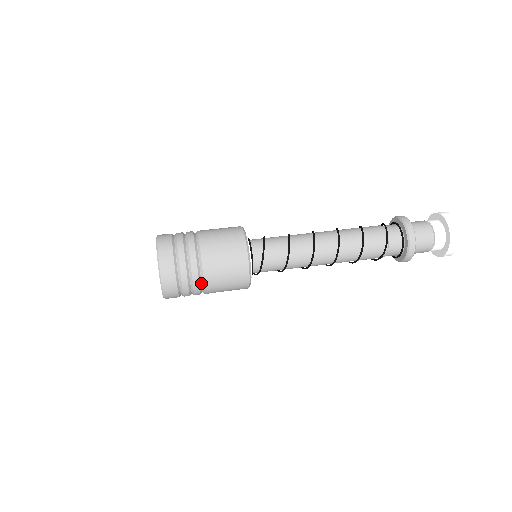
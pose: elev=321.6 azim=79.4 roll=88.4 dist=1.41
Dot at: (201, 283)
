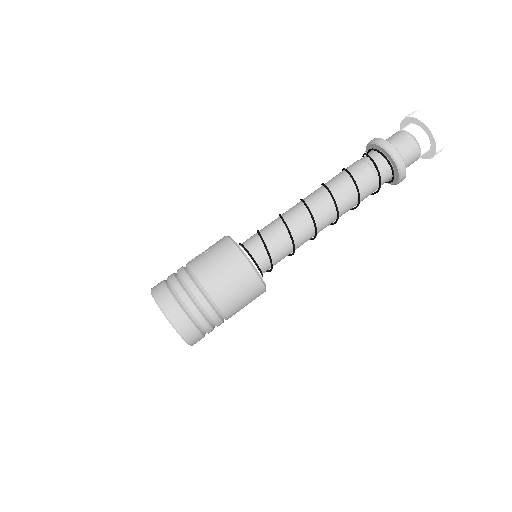
Dot at: occluded
